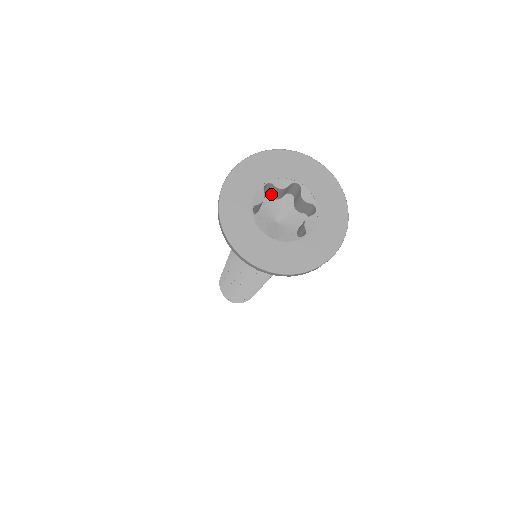
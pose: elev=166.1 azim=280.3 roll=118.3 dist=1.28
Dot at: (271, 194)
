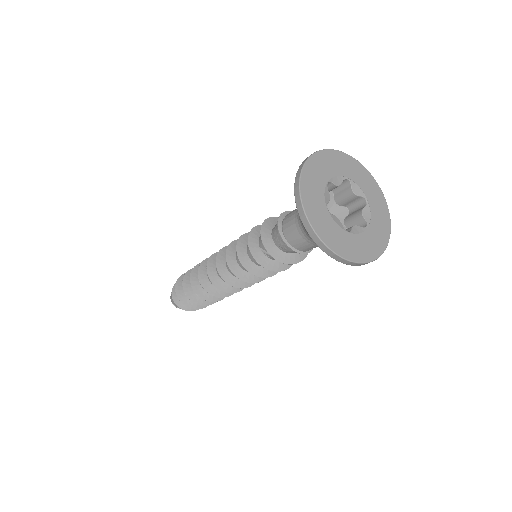
Dot at: occluded
